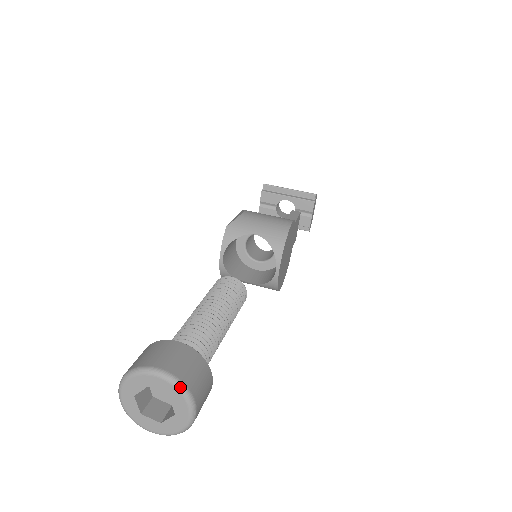
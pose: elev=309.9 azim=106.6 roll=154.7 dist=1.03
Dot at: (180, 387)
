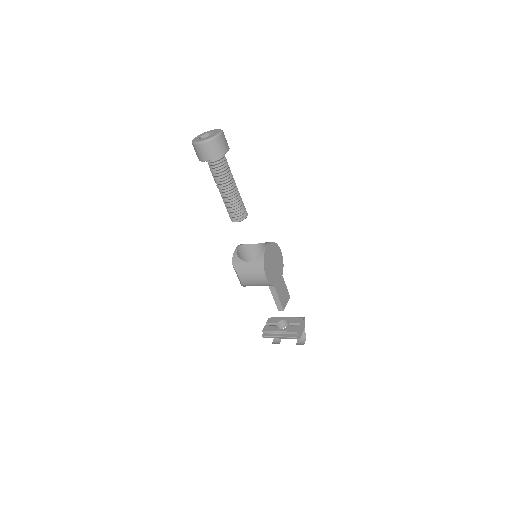
Dot at: (220, 129)
